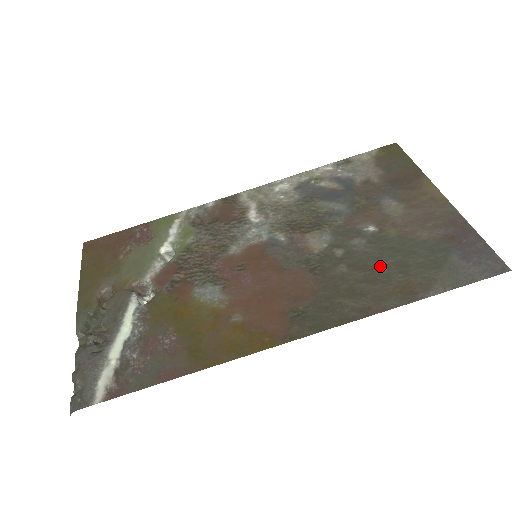
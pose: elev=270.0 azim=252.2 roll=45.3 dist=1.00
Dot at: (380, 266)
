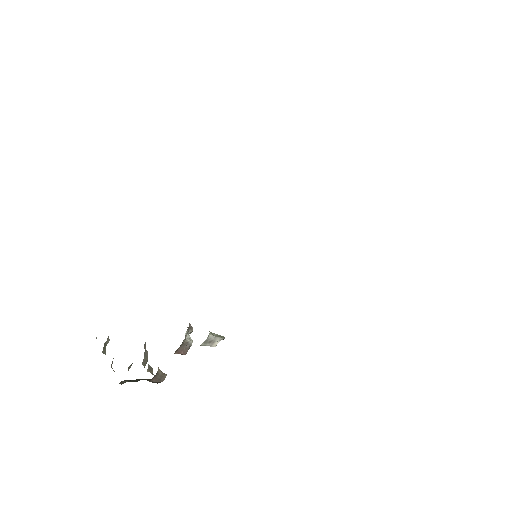
Dot at: occluded
